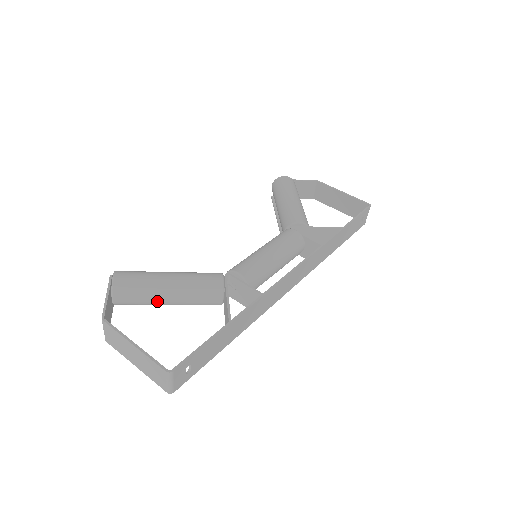
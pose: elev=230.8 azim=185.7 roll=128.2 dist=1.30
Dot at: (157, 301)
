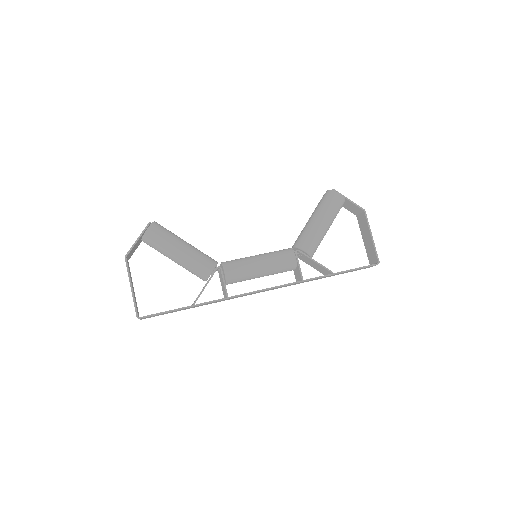
Dot at: occluded
